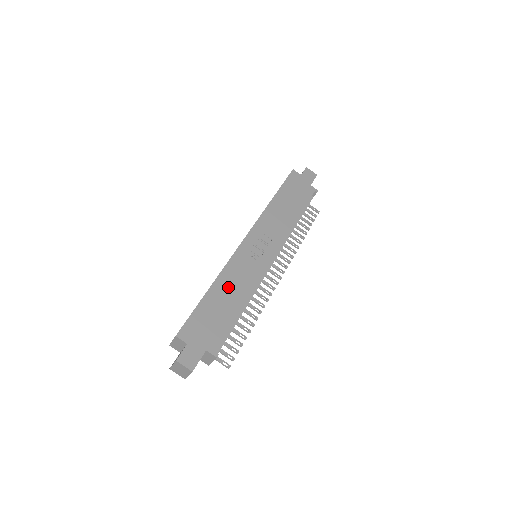
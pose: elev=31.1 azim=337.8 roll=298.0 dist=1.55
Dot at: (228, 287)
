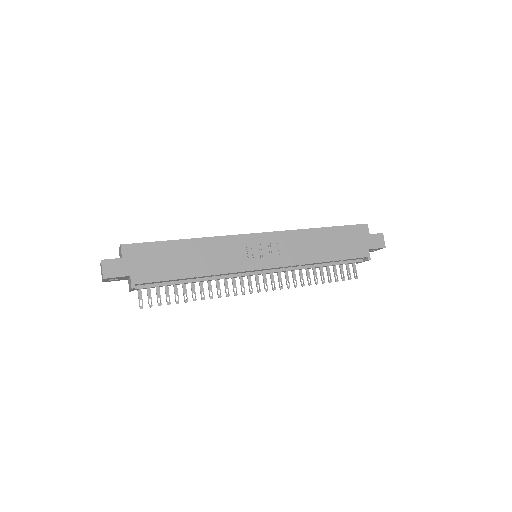
Dot at: (200, 252)
